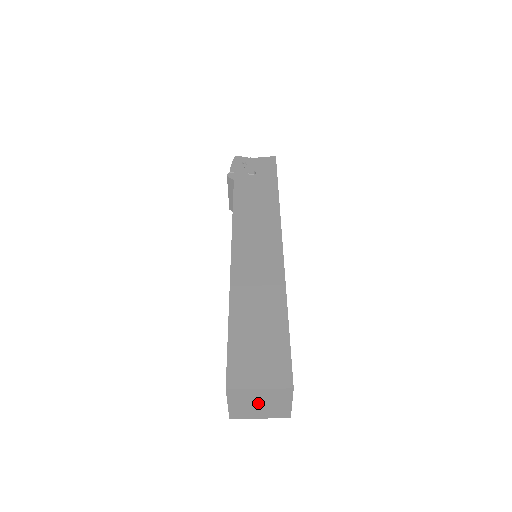
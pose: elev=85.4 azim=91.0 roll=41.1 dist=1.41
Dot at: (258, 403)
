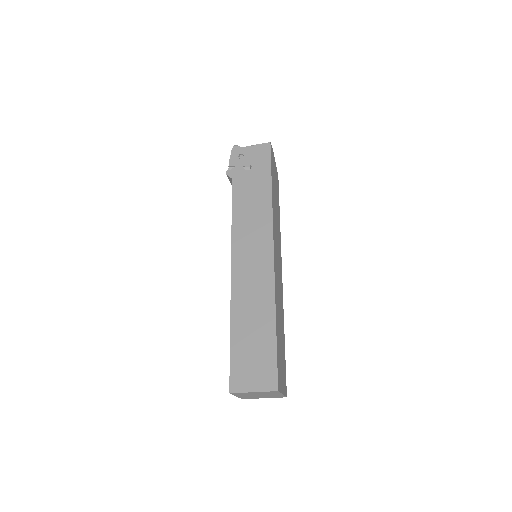
Dot at: (257, 395)
